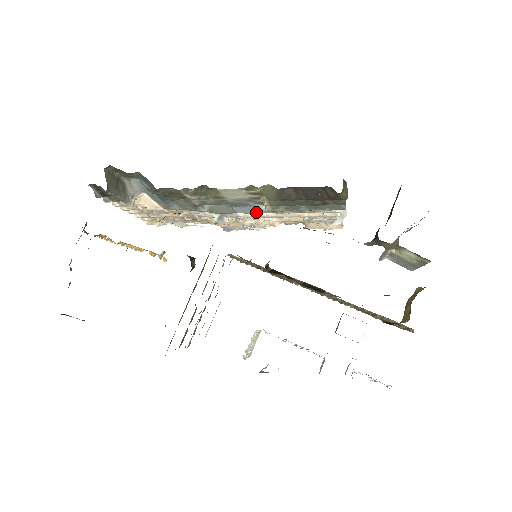
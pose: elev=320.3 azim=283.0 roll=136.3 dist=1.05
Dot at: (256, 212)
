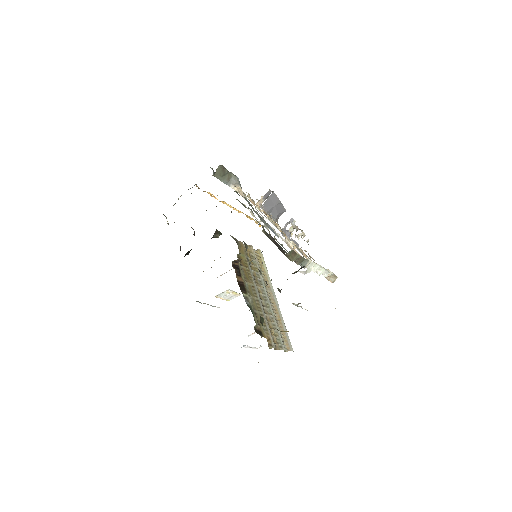
Dot at: (276, 235)
